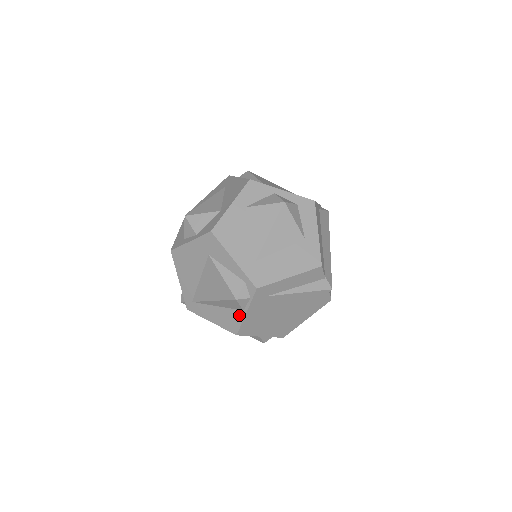
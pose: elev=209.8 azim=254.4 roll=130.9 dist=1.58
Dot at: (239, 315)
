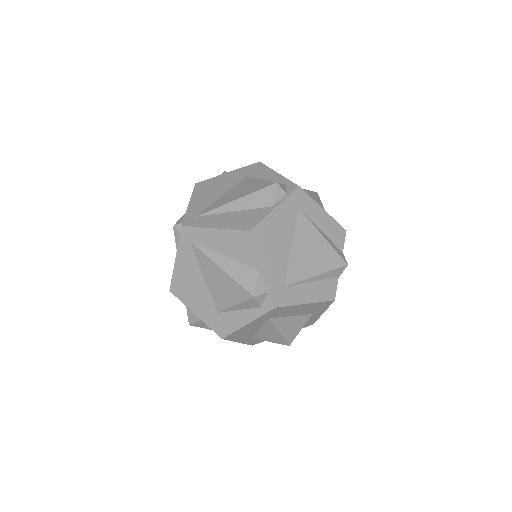
Dot at: (264, 211)
